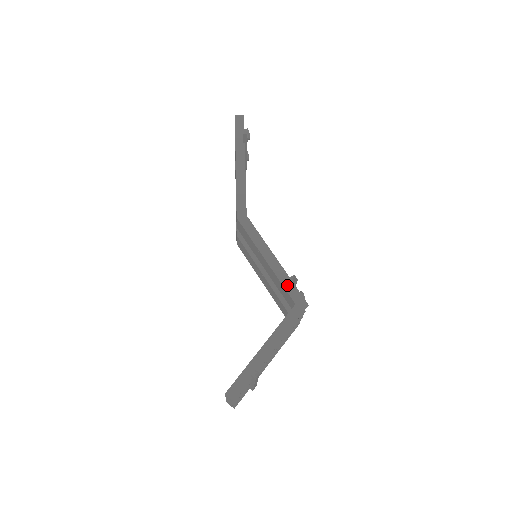
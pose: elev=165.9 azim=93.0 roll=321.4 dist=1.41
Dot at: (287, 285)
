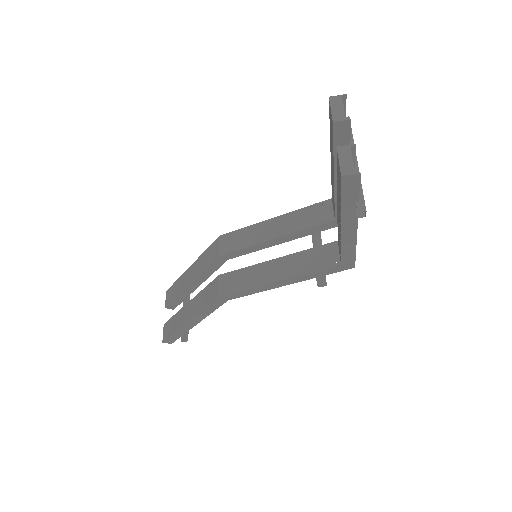
Dot at: (311, 208)
